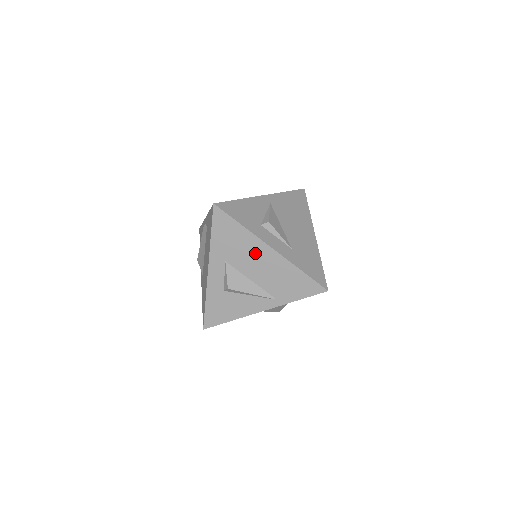
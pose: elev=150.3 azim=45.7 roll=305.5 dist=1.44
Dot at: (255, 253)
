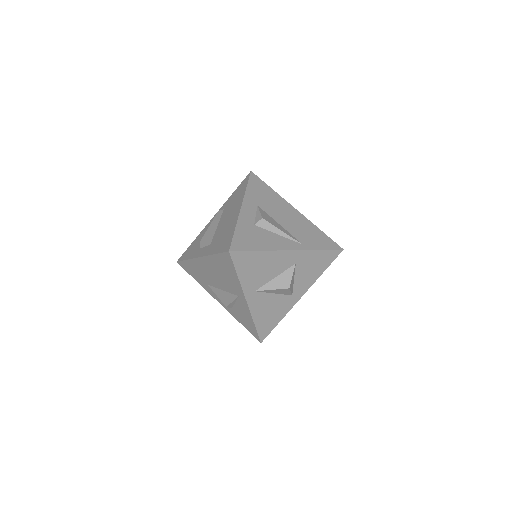
Dot at: (283, 208)
